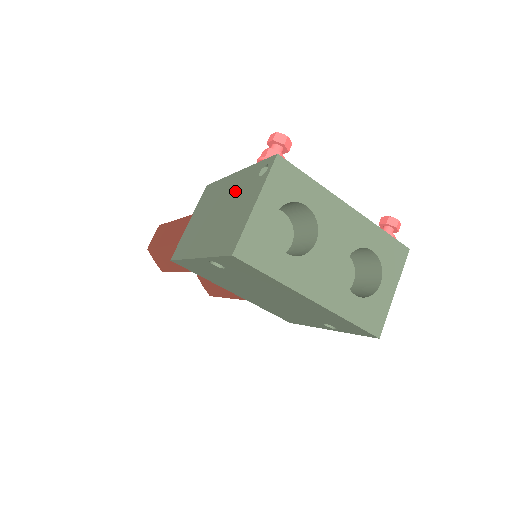
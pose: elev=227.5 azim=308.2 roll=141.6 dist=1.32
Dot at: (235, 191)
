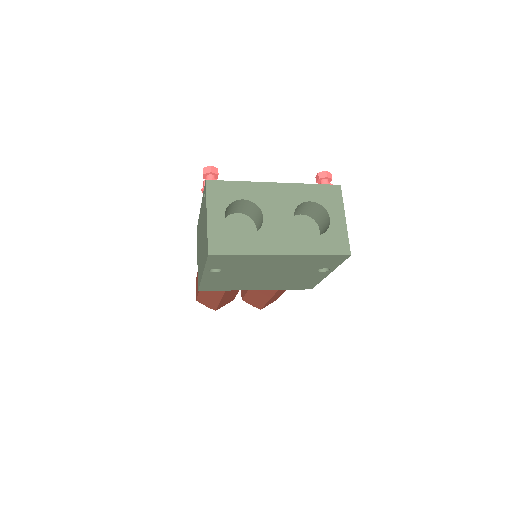
Dot at: (202, 219)
